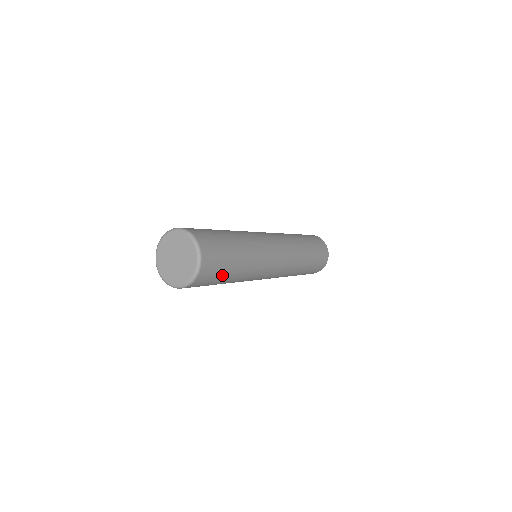
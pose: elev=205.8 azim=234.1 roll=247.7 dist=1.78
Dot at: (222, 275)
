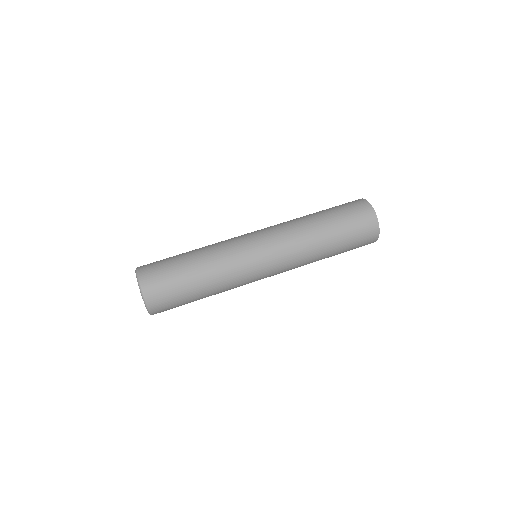
Dot at: (179, 285)
